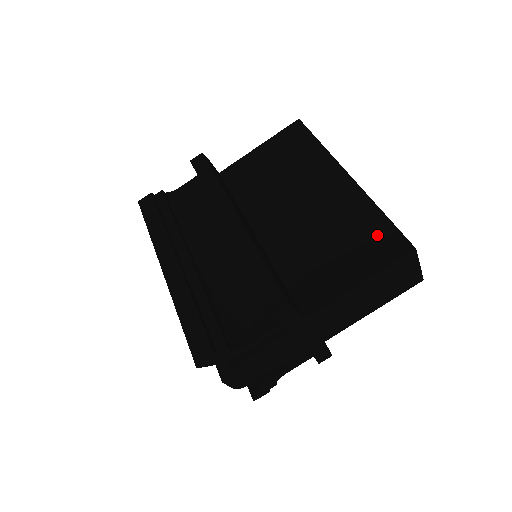
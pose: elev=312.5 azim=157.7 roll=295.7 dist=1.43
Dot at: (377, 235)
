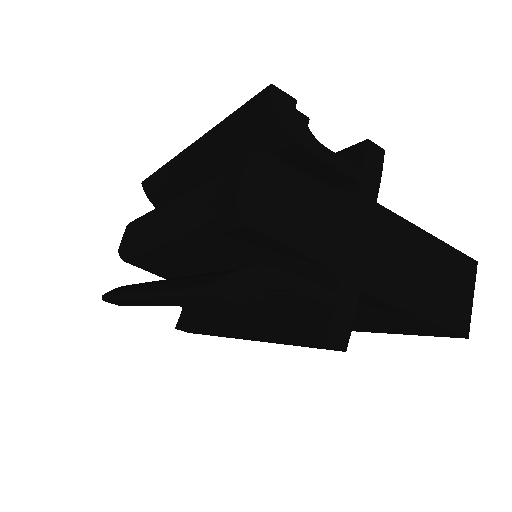
Dot at: occluded
